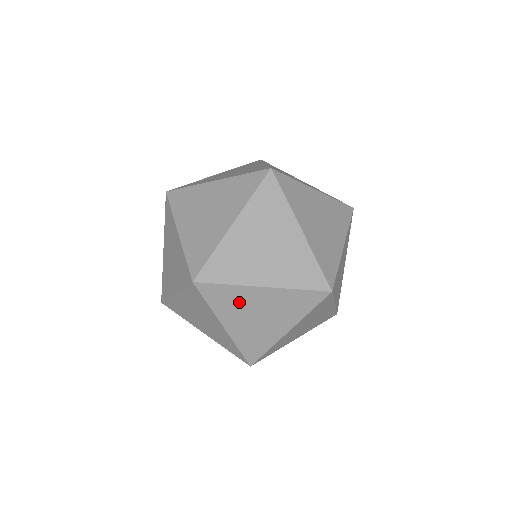
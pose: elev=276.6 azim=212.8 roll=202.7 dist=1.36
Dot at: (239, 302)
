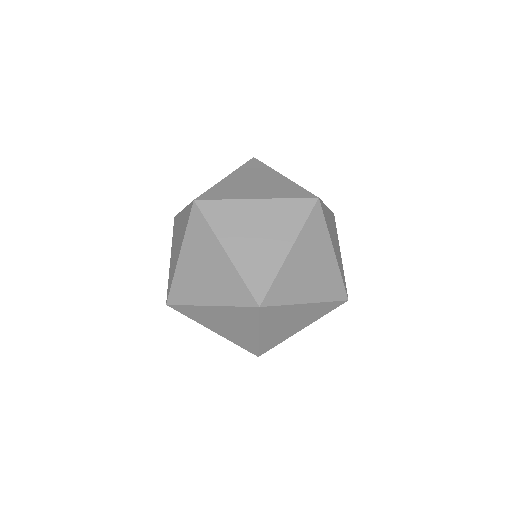
Dot at: (204, 246)
